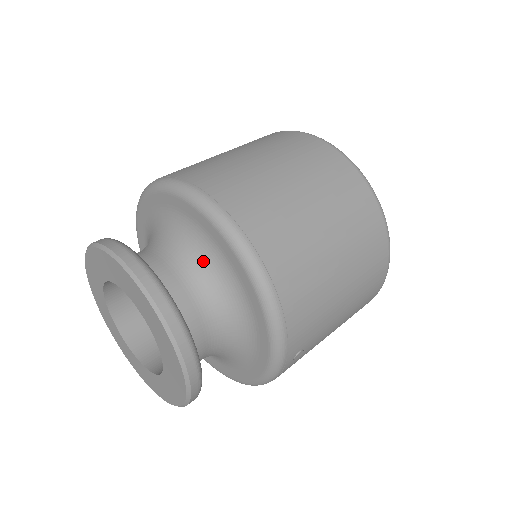
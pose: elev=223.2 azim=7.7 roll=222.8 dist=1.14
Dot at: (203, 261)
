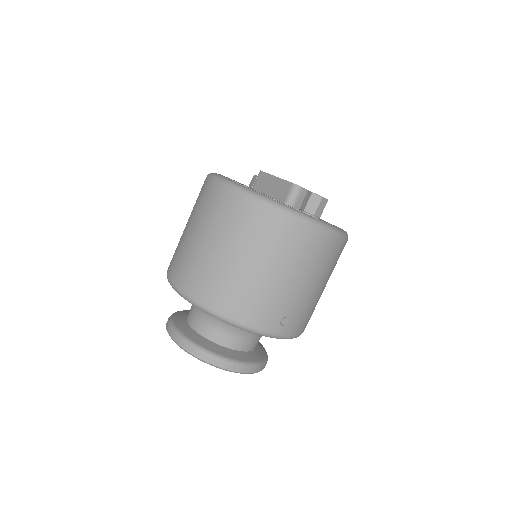
Dot at: occluded
